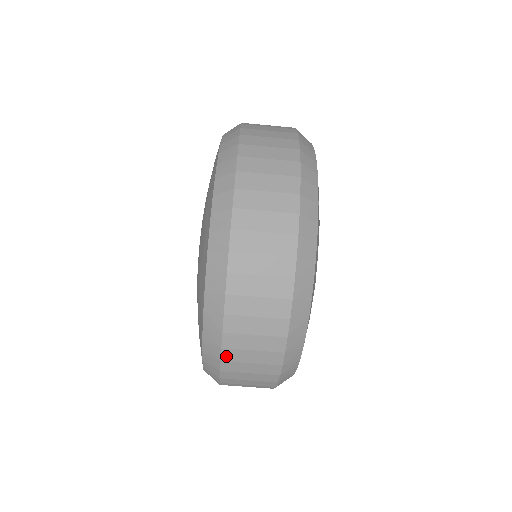
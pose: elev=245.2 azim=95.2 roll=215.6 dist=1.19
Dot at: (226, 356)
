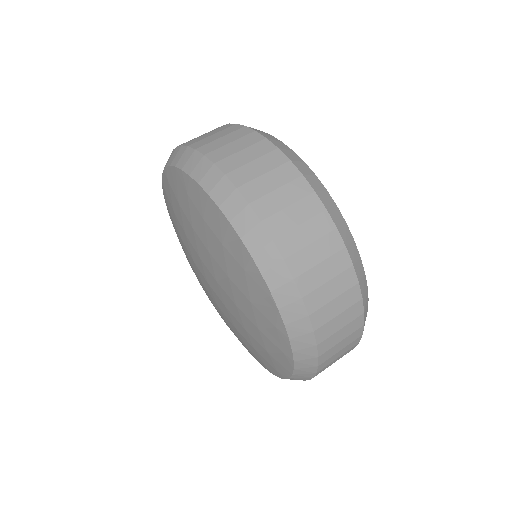
Dot at: (321, 350)
